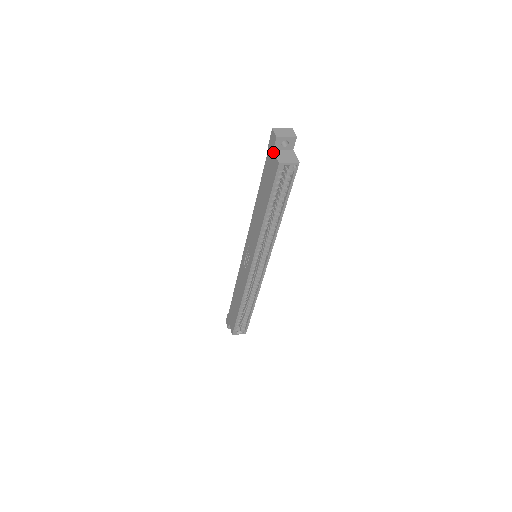
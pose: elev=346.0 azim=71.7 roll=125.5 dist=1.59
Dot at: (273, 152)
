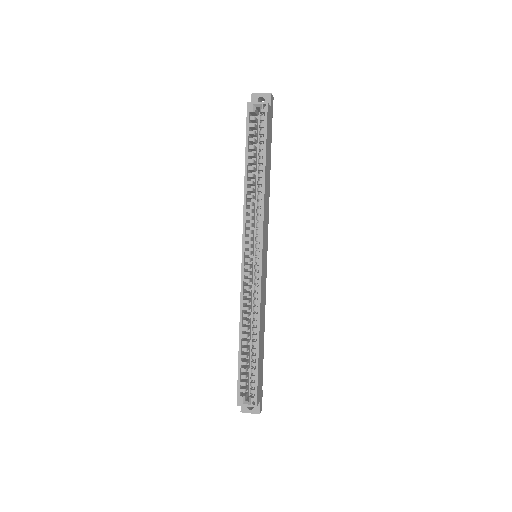
Dot at: occluded
